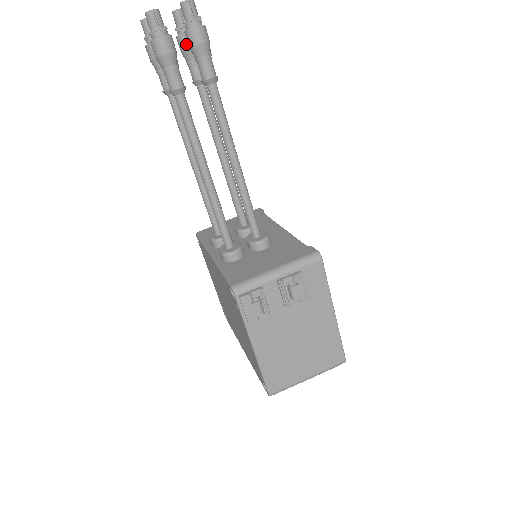
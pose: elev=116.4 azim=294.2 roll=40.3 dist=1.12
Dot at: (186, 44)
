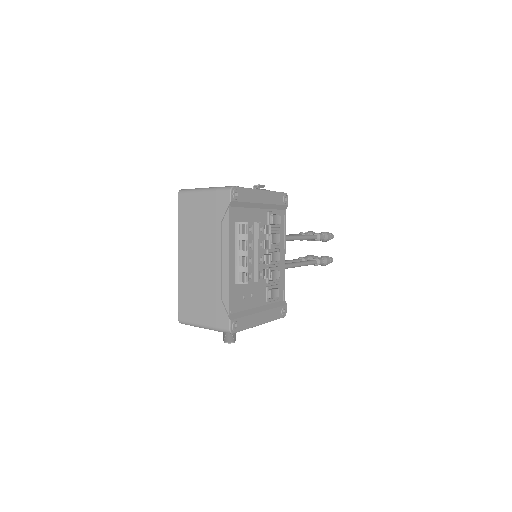
Dot at: occluded
